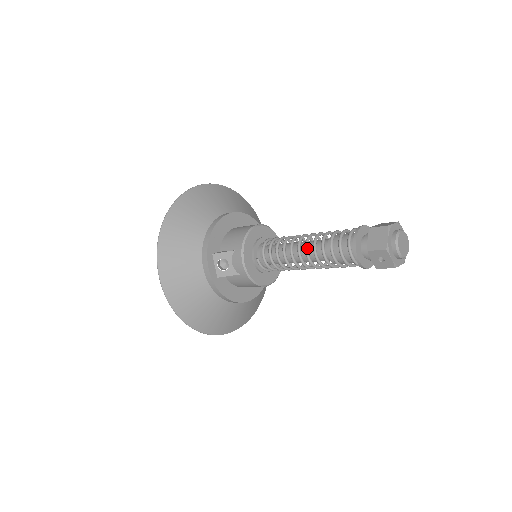
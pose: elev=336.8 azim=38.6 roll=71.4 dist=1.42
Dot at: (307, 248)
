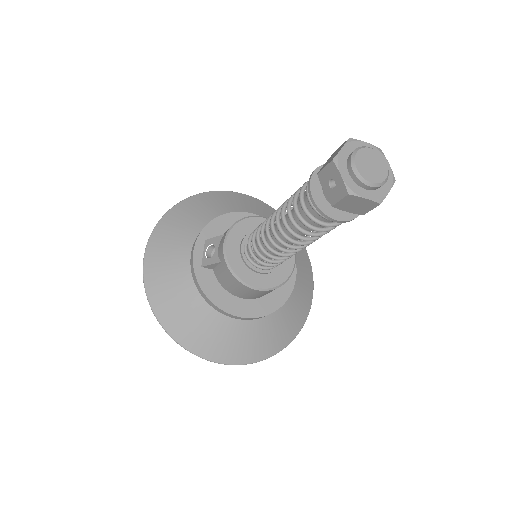
Dot at: (279, 209)
